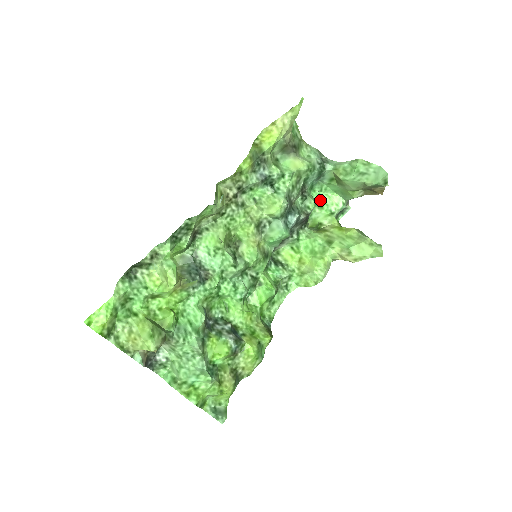
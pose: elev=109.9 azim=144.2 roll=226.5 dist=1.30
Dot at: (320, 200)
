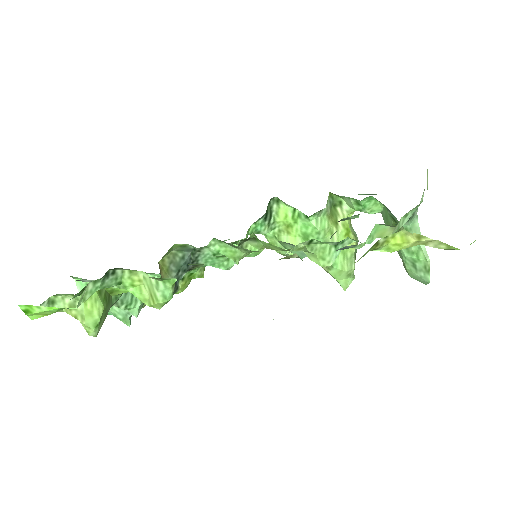
Dot at: (365, 201)
